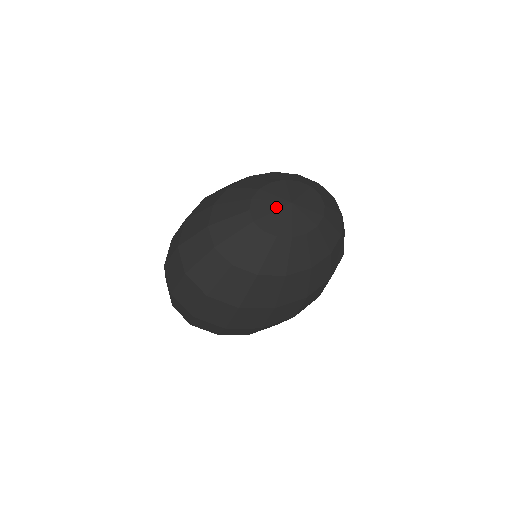
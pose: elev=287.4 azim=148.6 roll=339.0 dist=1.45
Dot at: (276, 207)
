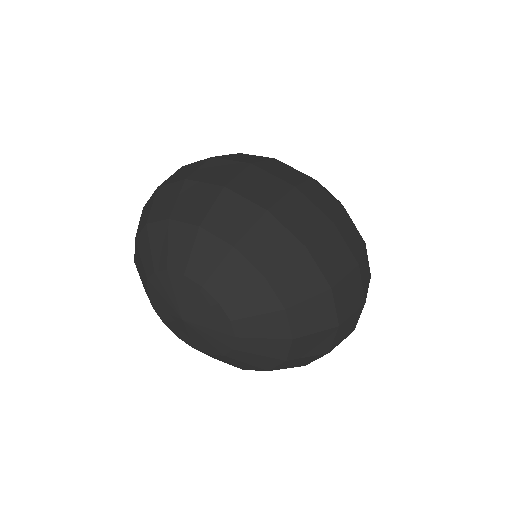
Dot at: (170, 302)
